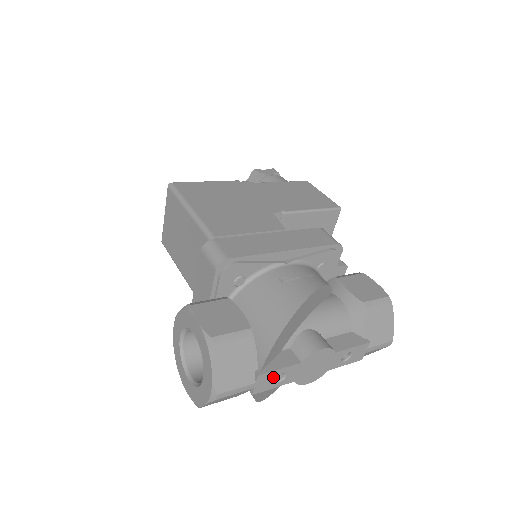
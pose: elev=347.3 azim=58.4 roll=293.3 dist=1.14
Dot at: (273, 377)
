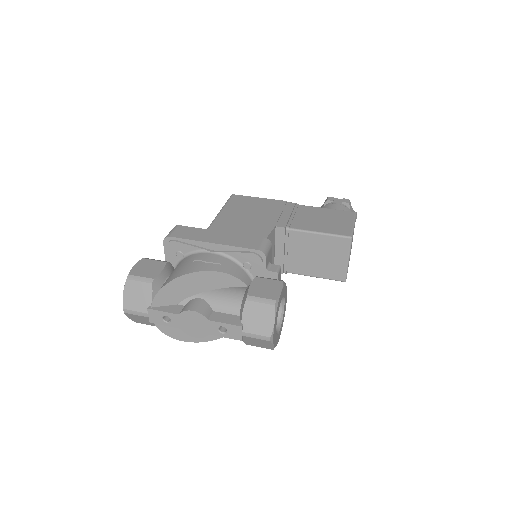
Dot at: (160, 316)
